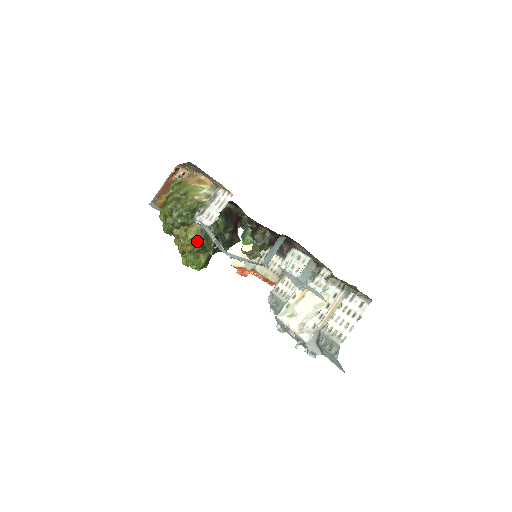
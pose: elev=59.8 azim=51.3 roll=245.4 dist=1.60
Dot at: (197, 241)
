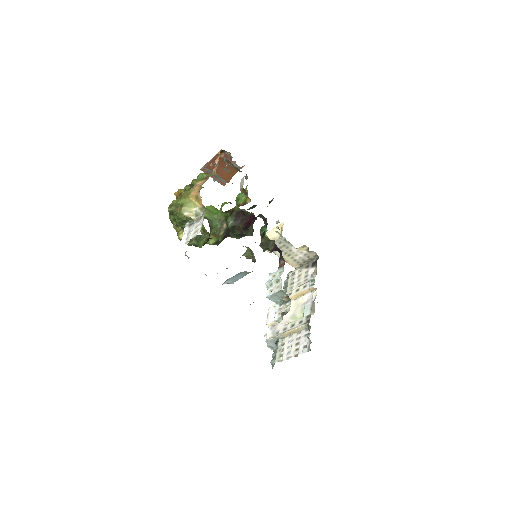
Dot at: occluded
